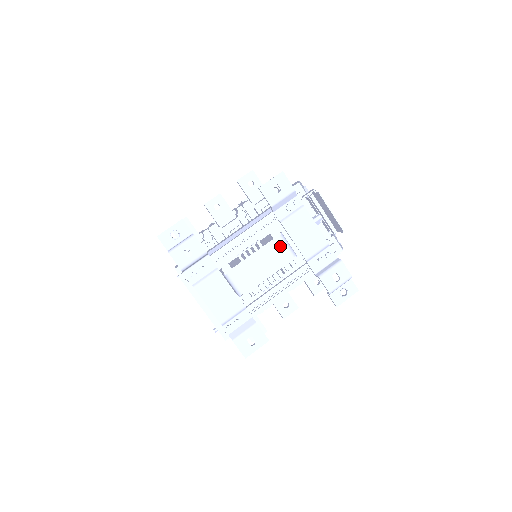
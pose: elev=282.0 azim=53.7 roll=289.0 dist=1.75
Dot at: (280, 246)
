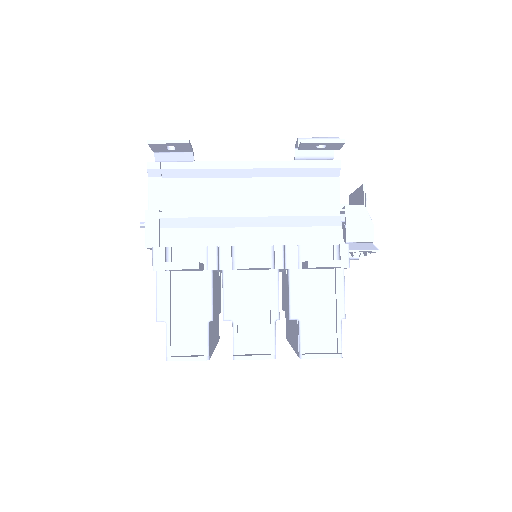
Dot at: occluded
